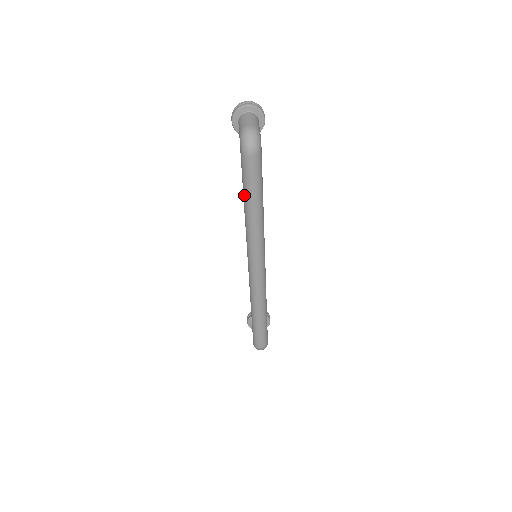
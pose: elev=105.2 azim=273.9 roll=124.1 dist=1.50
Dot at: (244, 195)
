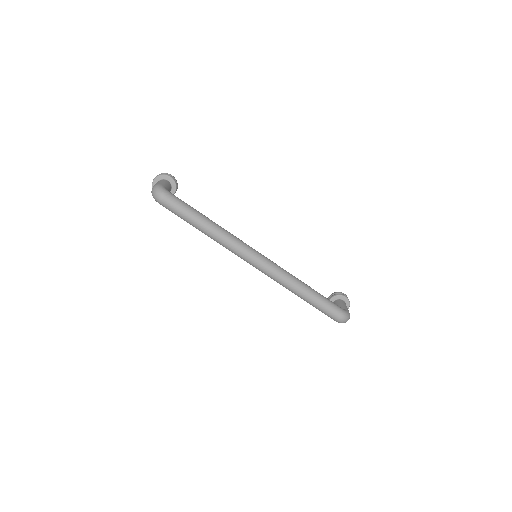
Dot at: occluded
